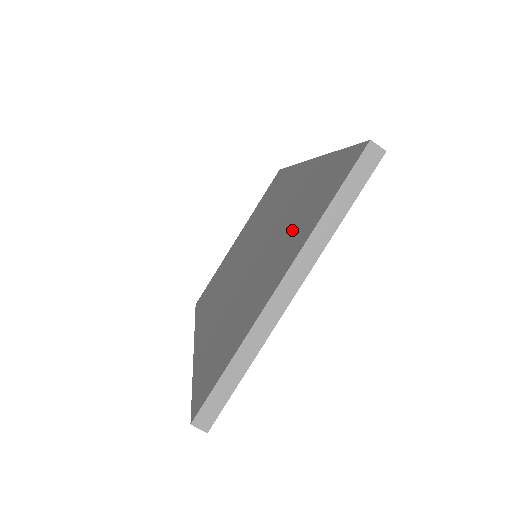
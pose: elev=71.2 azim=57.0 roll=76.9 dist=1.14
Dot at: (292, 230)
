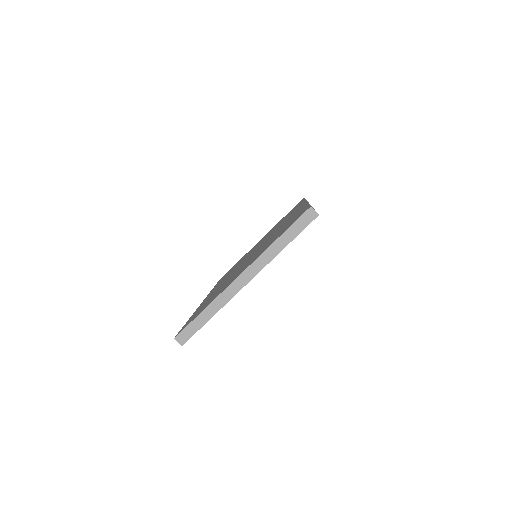
Dot at: occluded
